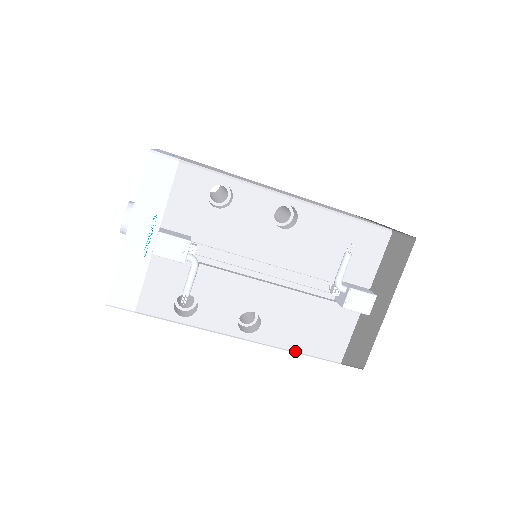
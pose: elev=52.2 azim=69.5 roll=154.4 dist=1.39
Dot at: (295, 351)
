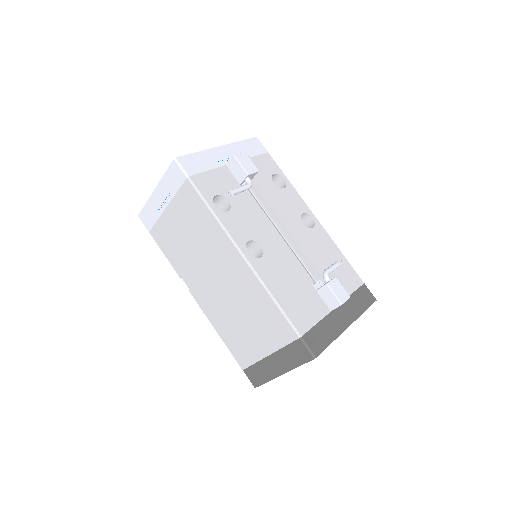
Dot at: (273, 296)
